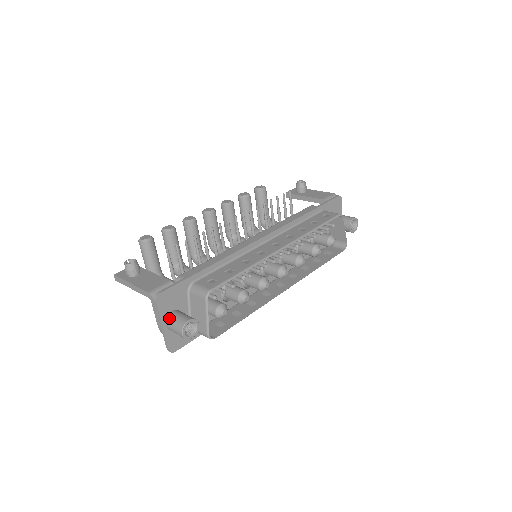
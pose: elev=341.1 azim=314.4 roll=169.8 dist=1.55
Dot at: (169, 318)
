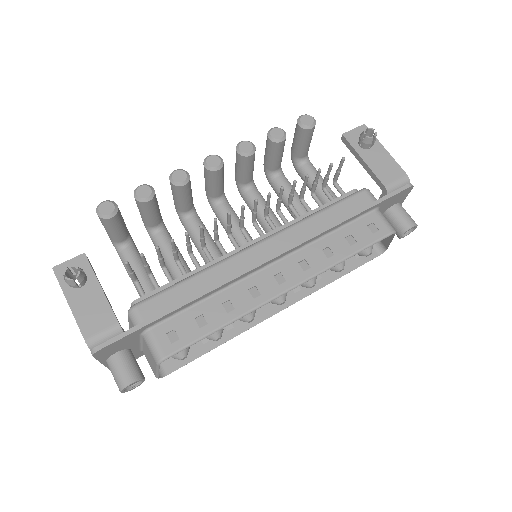
Dot at: (110, 363)
